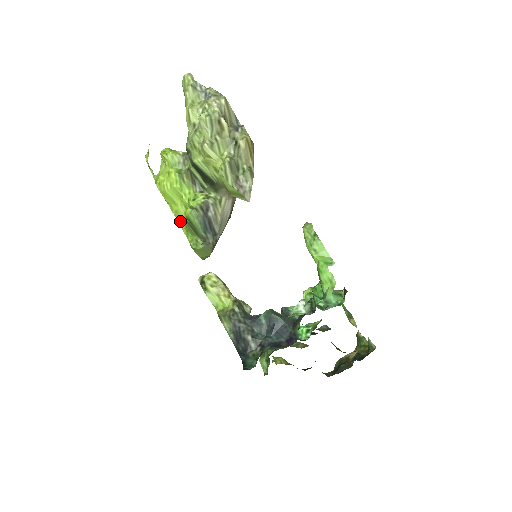
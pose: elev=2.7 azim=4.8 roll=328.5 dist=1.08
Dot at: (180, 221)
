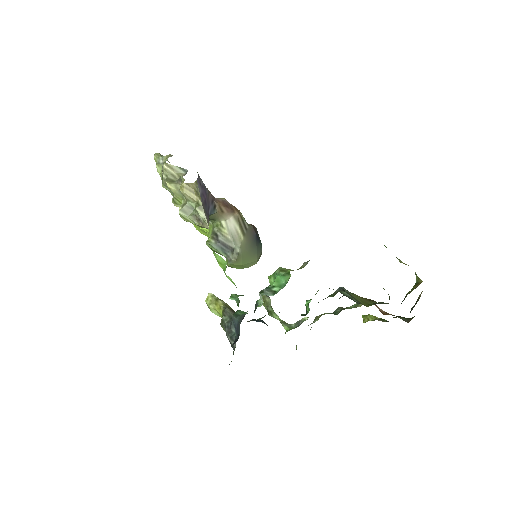
Dot at: occluded
